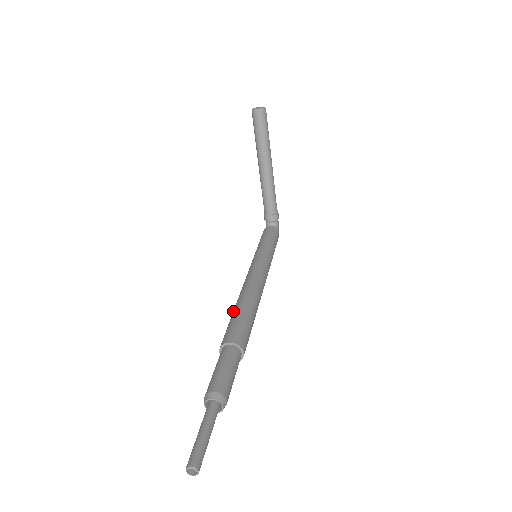
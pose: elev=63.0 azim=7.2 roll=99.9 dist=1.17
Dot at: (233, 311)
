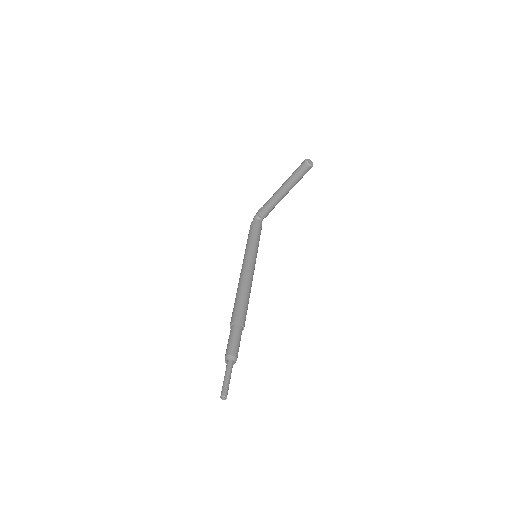
Dot at: (239, 296)
